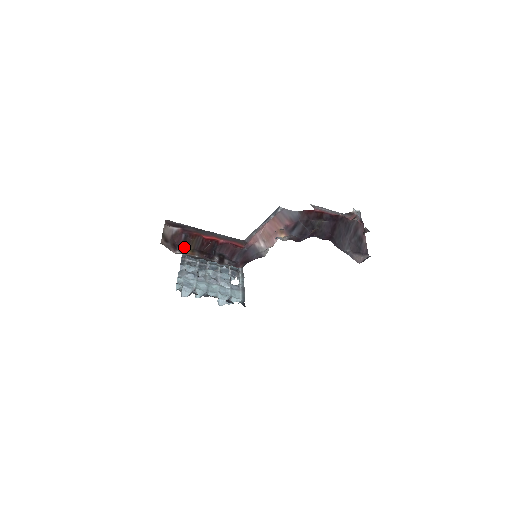
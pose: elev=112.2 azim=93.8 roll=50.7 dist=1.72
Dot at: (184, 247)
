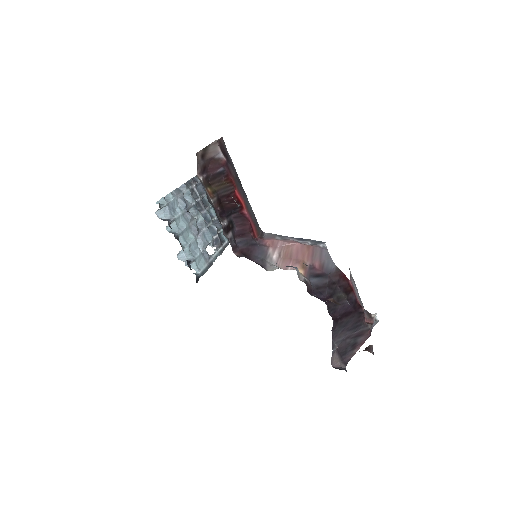
Dot at: (210, 180)
